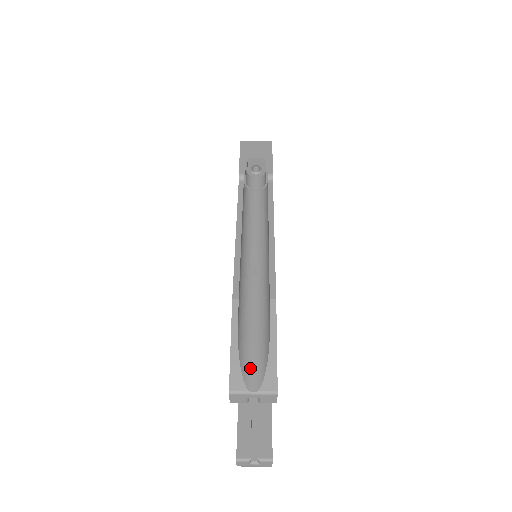
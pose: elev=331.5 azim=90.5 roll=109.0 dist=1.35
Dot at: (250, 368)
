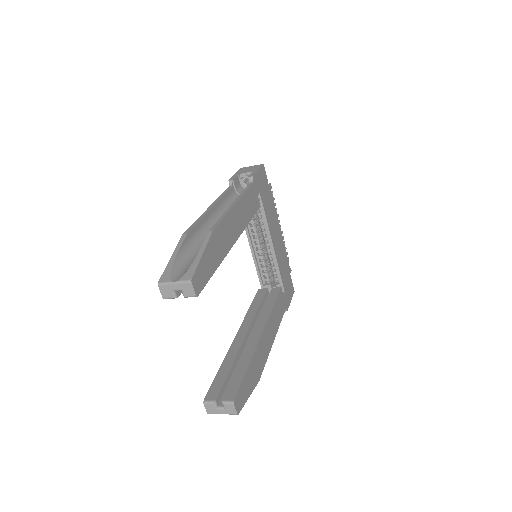
Dot at: (180, 272)
